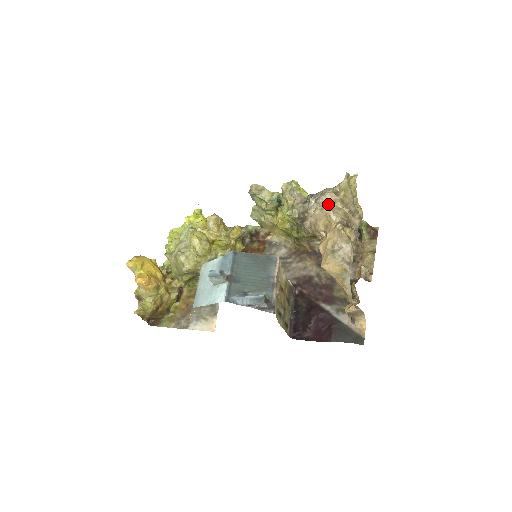
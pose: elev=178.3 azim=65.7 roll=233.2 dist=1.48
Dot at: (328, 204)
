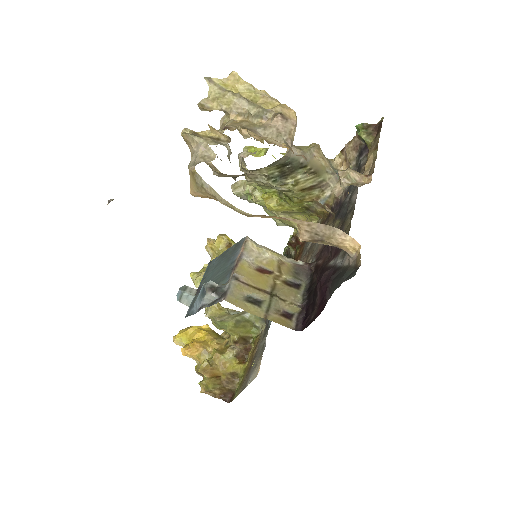
Dot at: occluded
